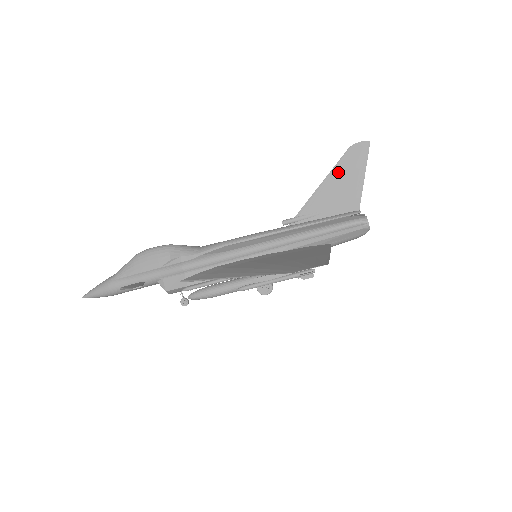
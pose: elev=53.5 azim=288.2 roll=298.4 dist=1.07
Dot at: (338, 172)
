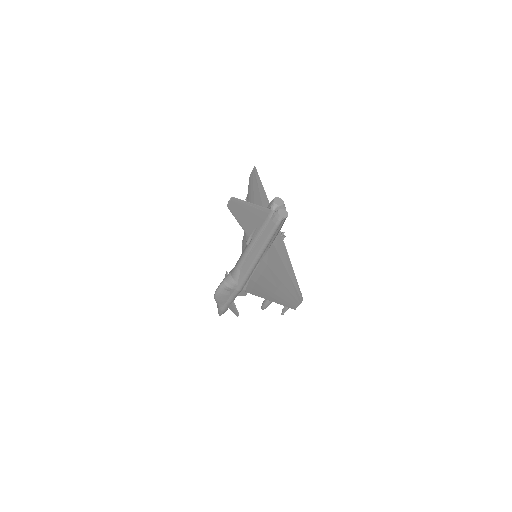
Dot at: (239, 215)
